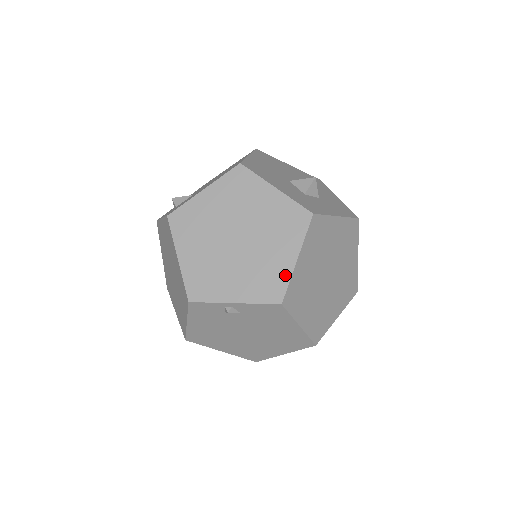
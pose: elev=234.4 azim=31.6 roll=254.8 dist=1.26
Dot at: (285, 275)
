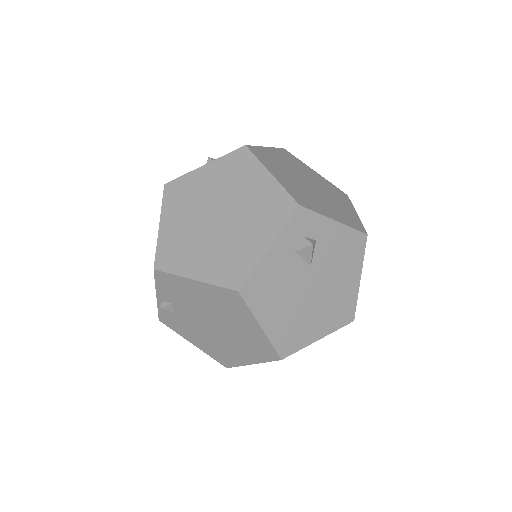
Dot at: (157, 245)
